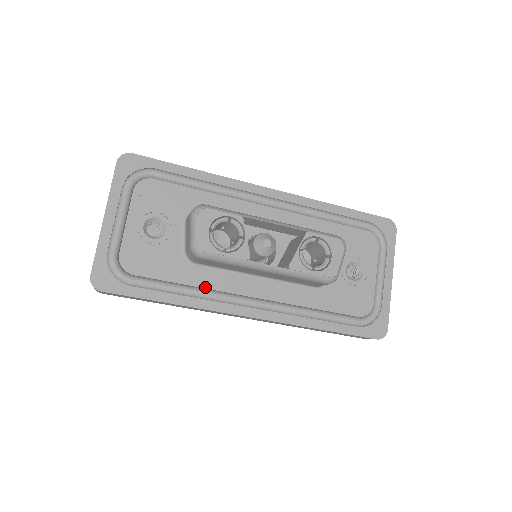
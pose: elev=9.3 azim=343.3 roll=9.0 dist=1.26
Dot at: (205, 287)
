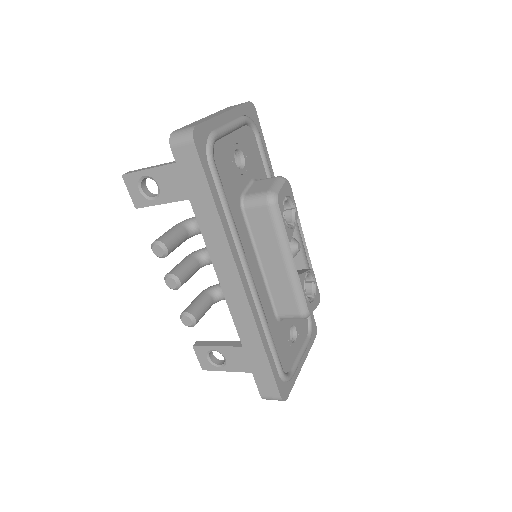
Dot at: (237, 230)
